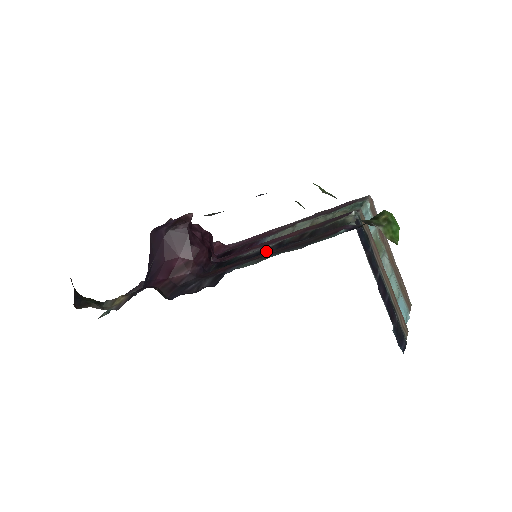
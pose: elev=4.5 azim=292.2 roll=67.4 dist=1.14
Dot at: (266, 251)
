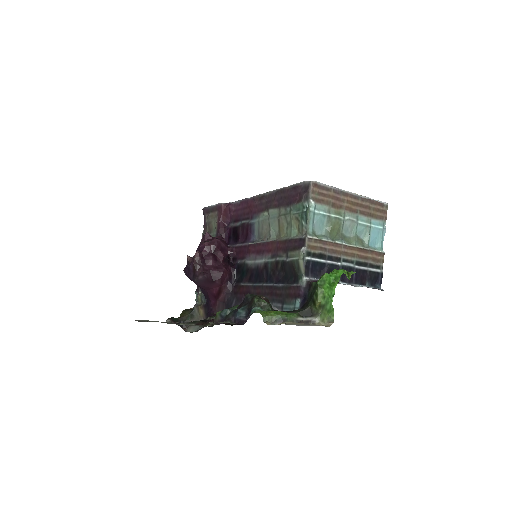
Dot at: (261, 273)
